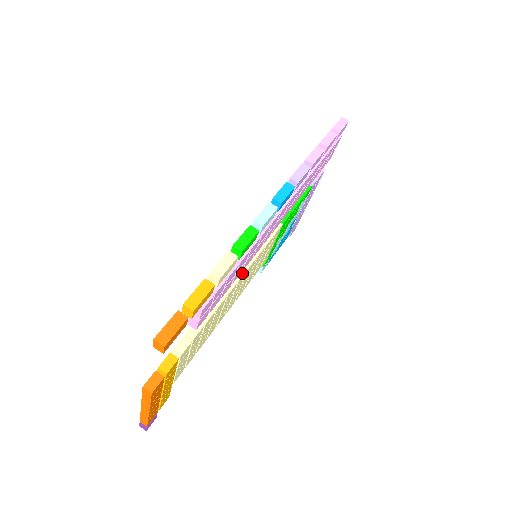
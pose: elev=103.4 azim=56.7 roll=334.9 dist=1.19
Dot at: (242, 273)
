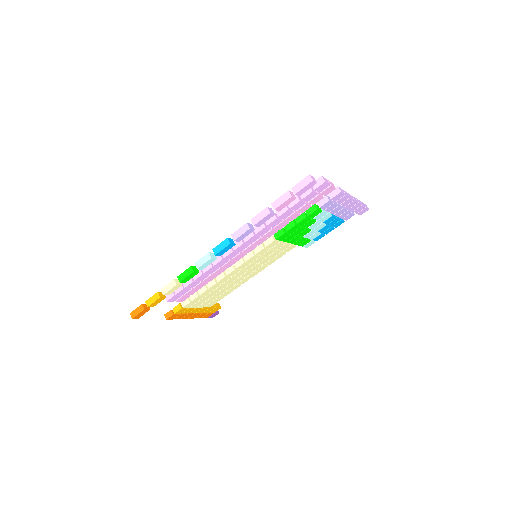
Dot at: (231, 271)
